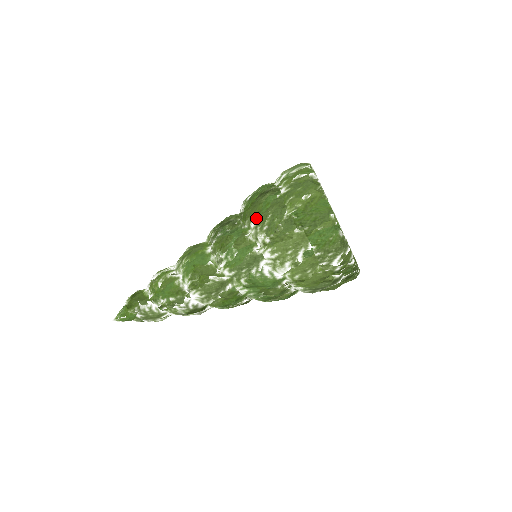
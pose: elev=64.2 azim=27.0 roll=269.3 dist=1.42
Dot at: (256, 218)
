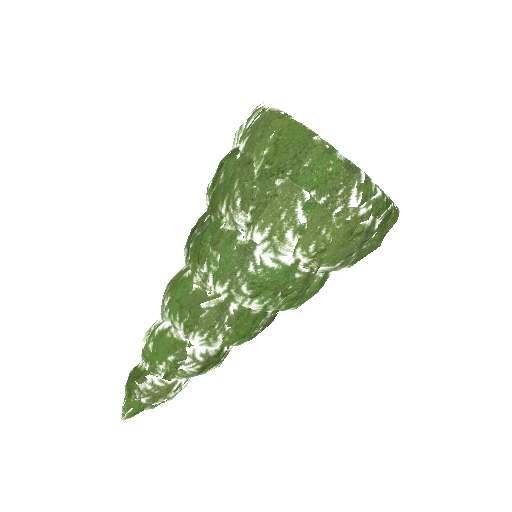
Dot at: (222, 197)
